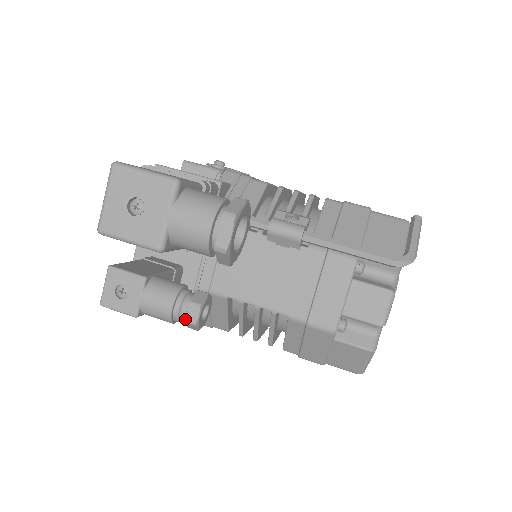
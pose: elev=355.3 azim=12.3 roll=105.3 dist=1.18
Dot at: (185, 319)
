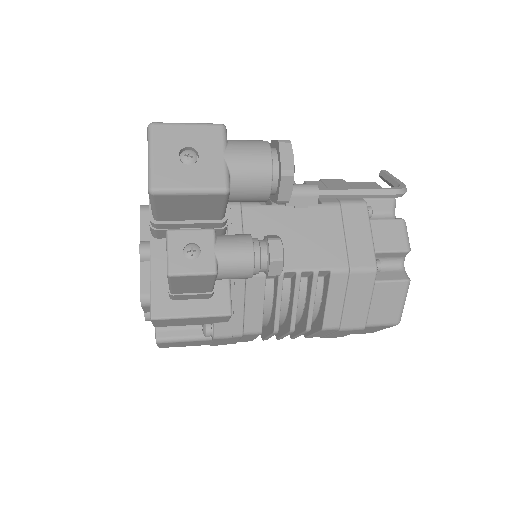
Dot at: (270, 257)
